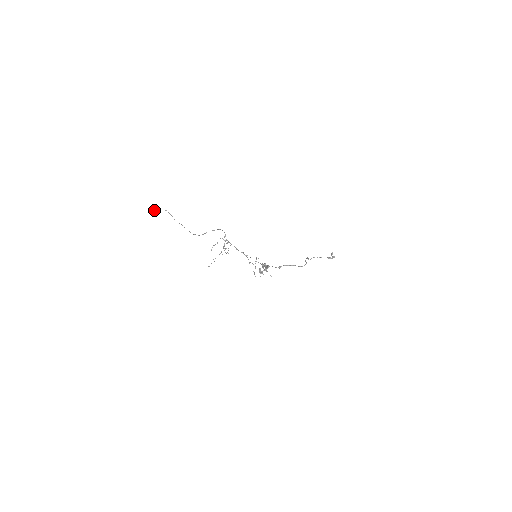
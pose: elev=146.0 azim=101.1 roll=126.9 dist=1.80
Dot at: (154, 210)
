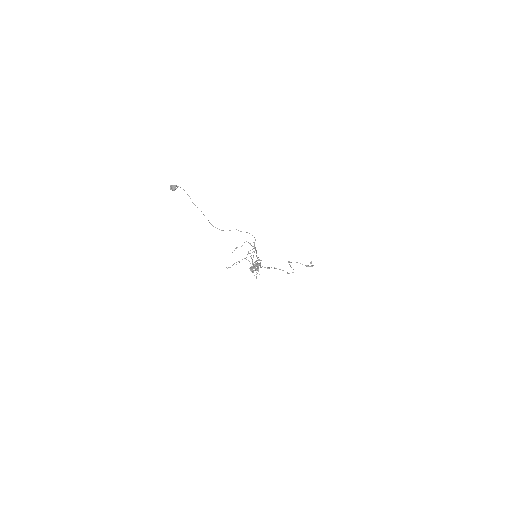
Dot at: (171, 186)
